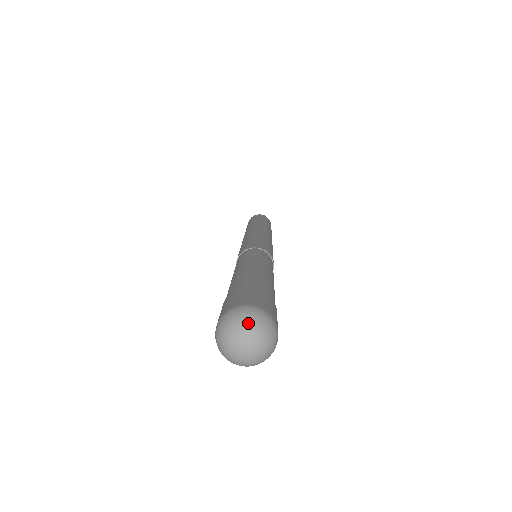
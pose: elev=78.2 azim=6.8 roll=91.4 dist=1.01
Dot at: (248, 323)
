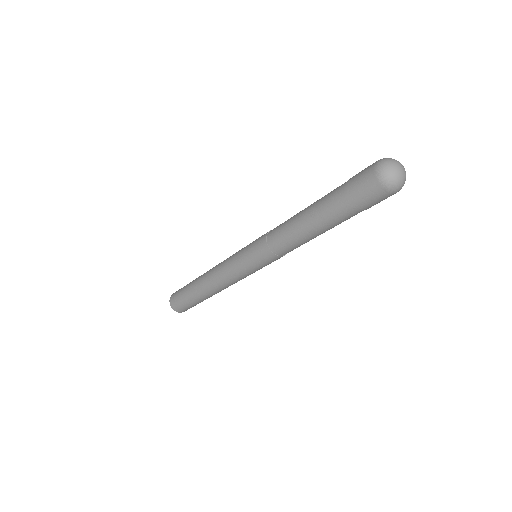
Dot at: (392, 159)
